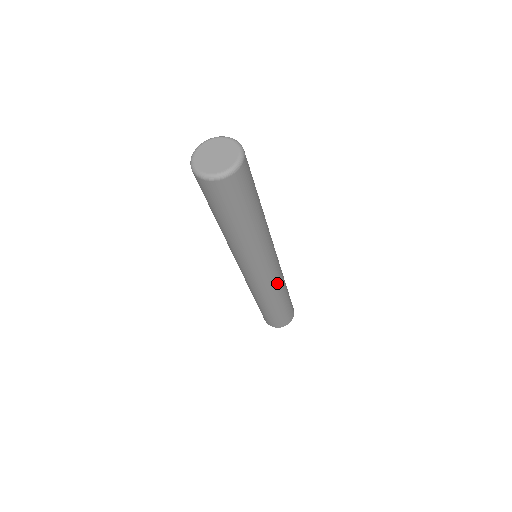
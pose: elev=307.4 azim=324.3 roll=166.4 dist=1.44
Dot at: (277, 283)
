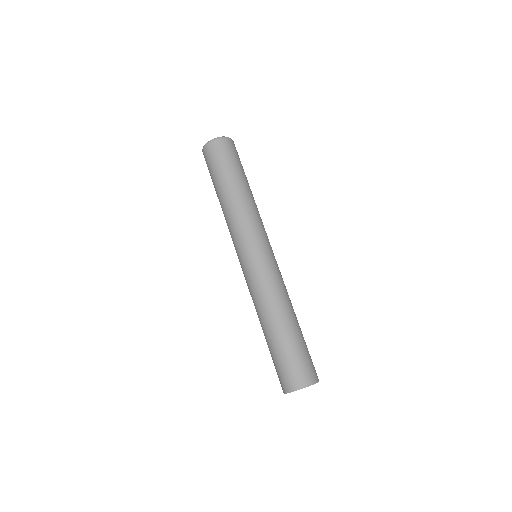
Dot at: (265, 286)
